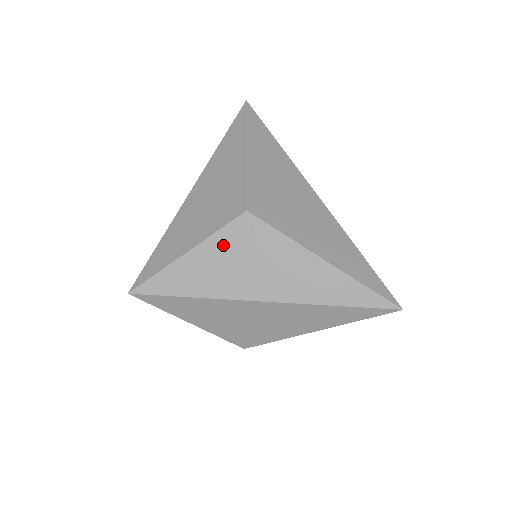
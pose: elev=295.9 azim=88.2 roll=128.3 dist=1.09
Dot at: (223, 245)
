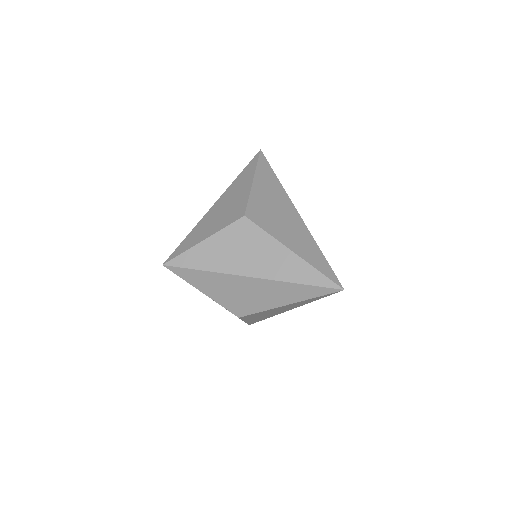
Dot at: (227, 237)
